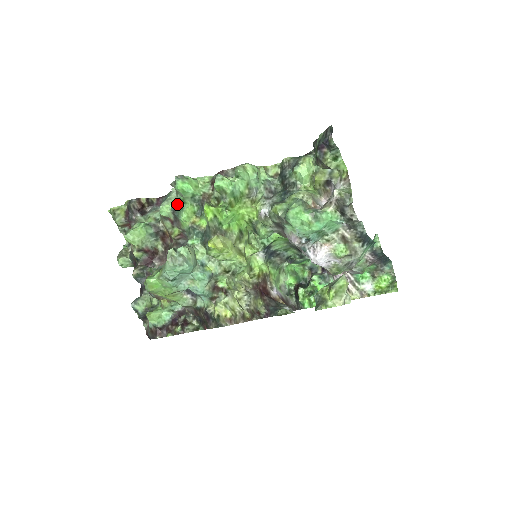
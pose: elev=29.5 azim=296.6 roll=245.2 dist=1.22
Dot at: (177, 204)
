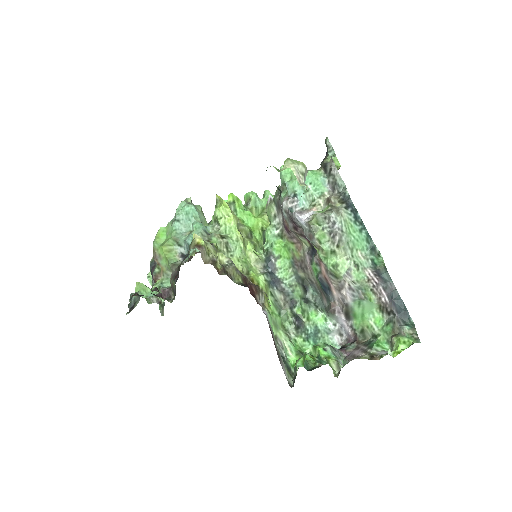
Dot at: occluded
